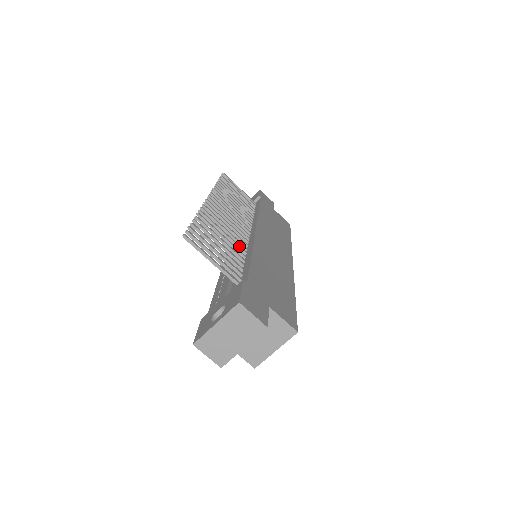
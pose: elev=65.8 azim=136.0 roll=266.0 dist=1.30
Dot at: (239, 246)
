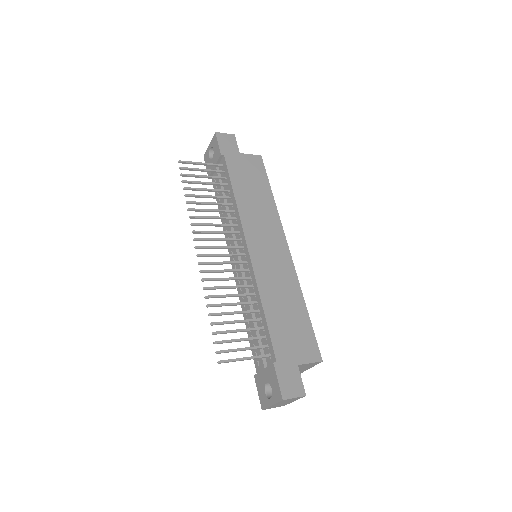
Dot at: (247, 295)
